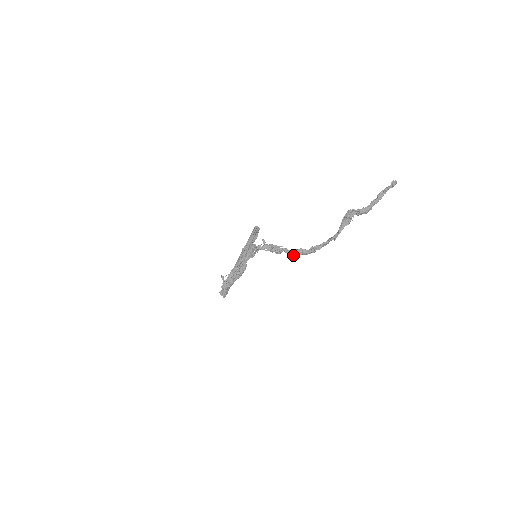
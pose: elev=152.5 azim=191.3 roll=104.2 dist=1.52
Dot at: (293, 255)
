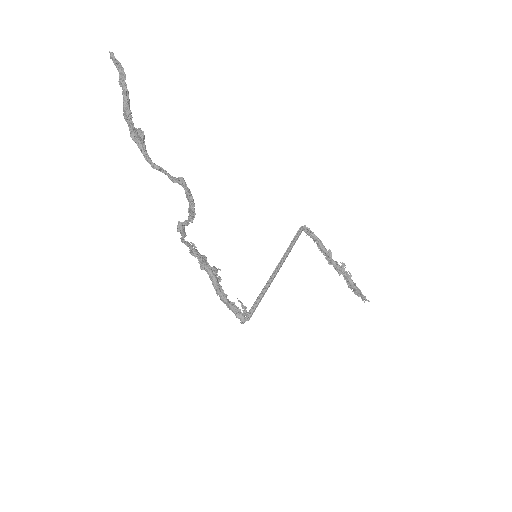
Dot at: (191, 222)
